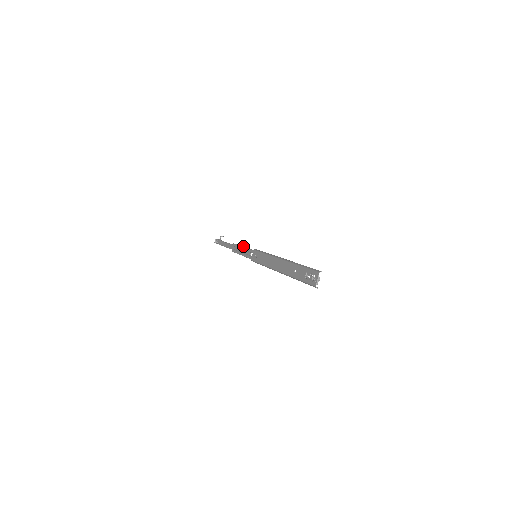
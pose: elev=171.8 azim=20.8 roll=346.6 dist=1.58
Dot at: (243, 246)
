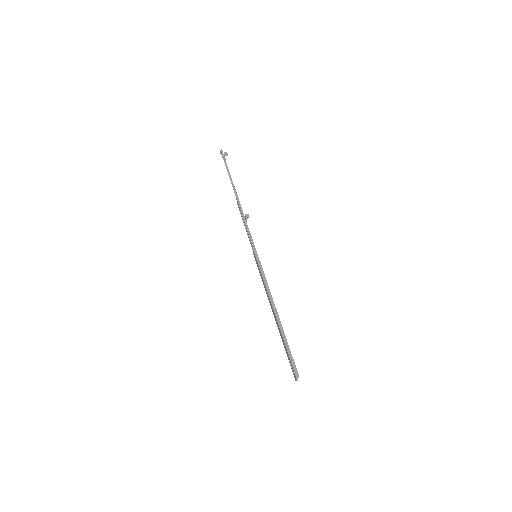
Dot at: (245, 217)
